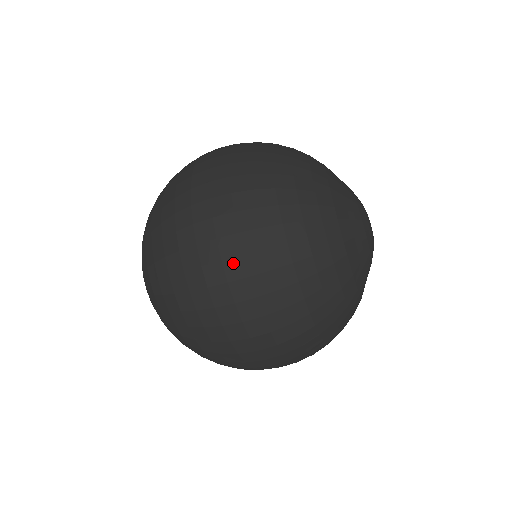
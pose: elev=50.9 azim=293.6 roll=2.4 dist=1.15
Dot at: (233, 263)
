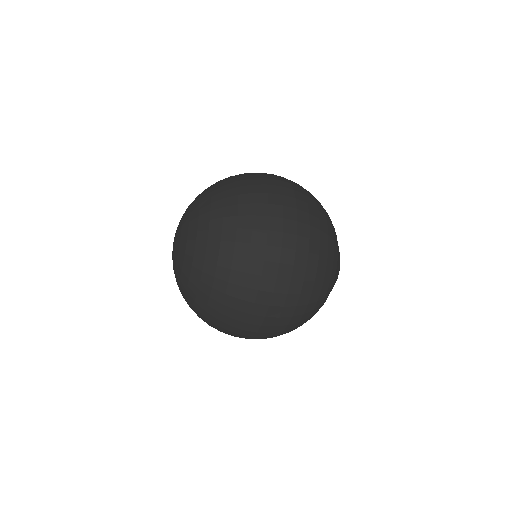
Dot at: (279, 296)
